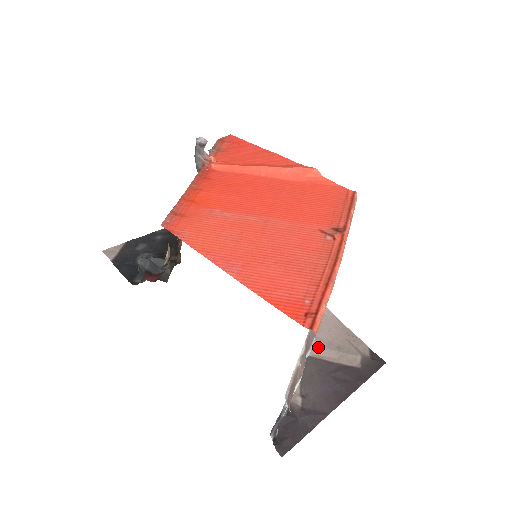
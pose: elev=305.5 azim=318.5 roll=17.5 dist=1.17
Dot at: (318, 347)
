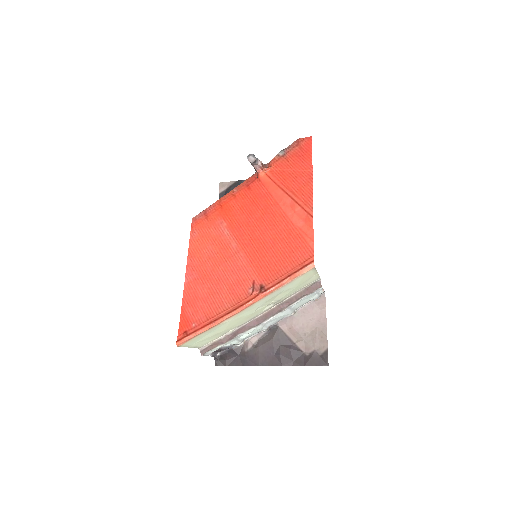
Dot at: (290, 325)
